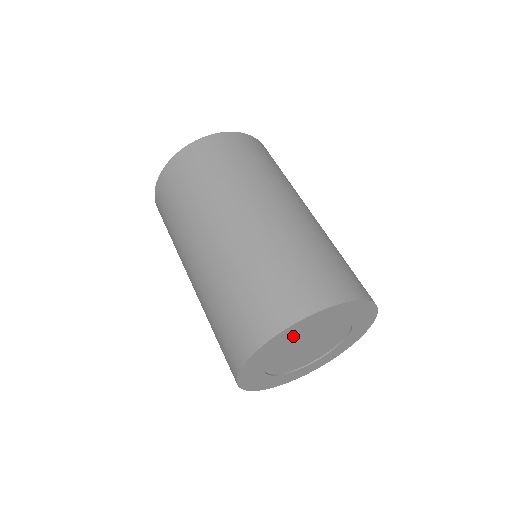
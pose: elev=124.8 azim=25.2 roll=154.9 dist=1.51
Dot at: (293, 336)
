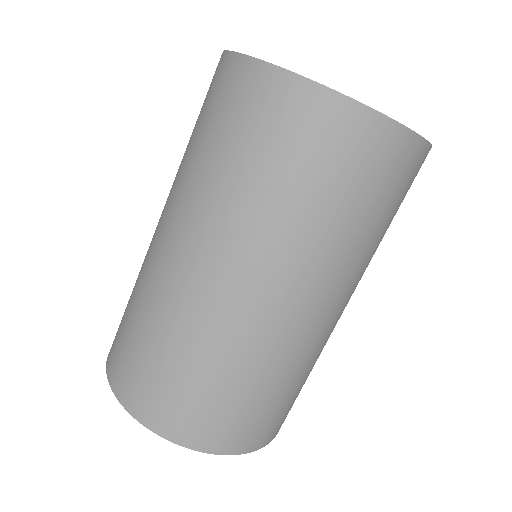
Dot at: occluded
